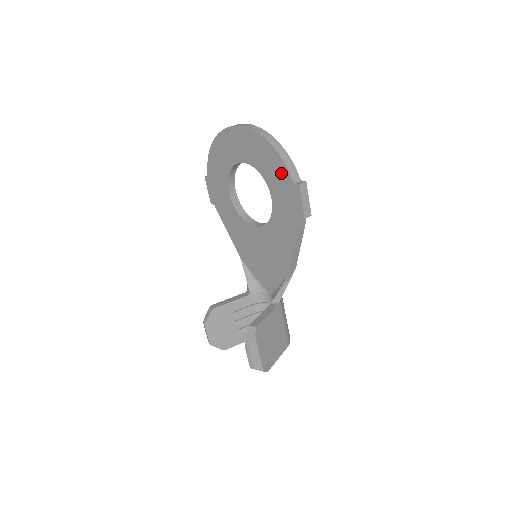
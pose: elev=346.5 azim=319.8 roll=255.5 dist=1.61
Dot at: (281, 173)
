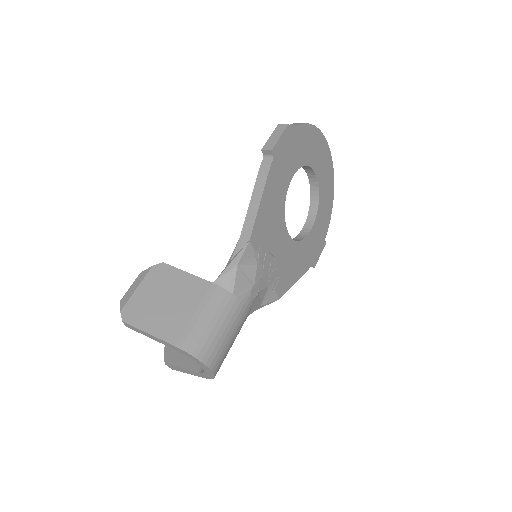
Dot at: occluded
